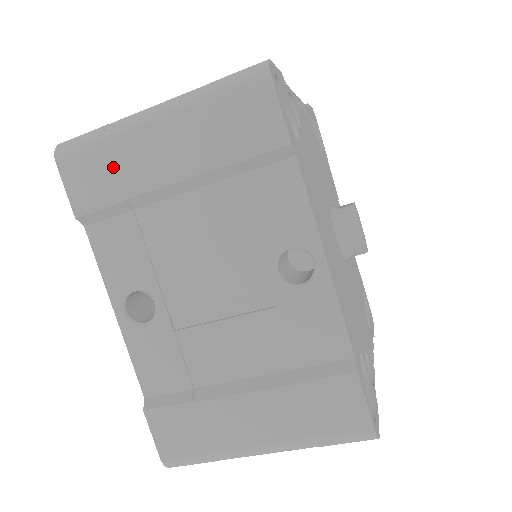
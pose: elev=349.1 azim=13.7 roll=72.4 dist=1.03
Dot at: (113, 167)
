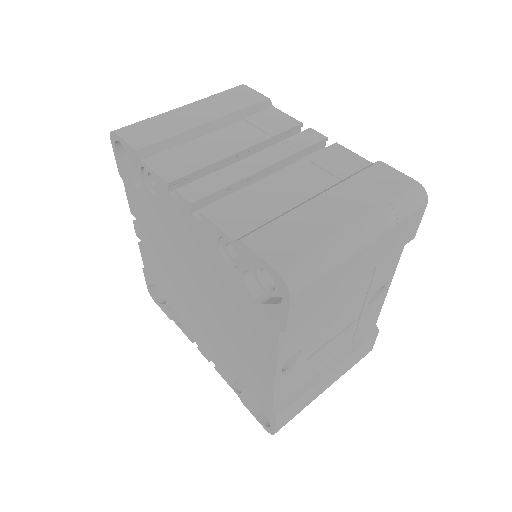
Dot at: (329, 284)
